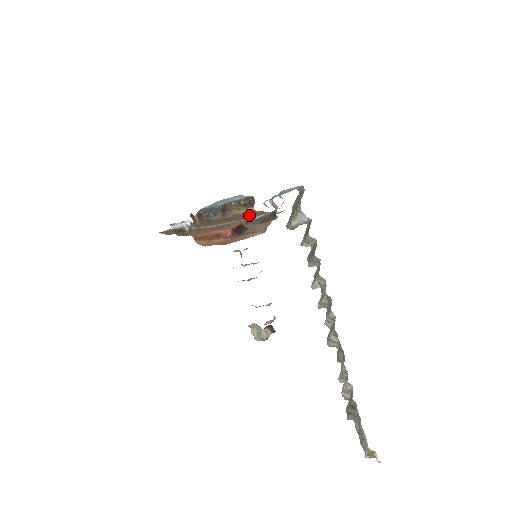
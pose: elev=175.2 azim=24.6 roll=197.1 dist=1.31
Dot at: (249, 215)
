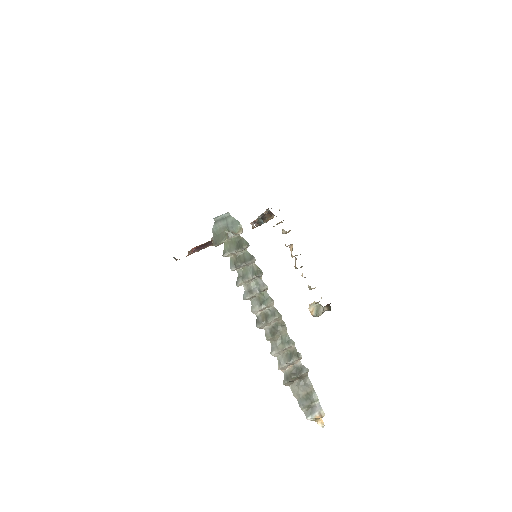
Dot at: occluded
